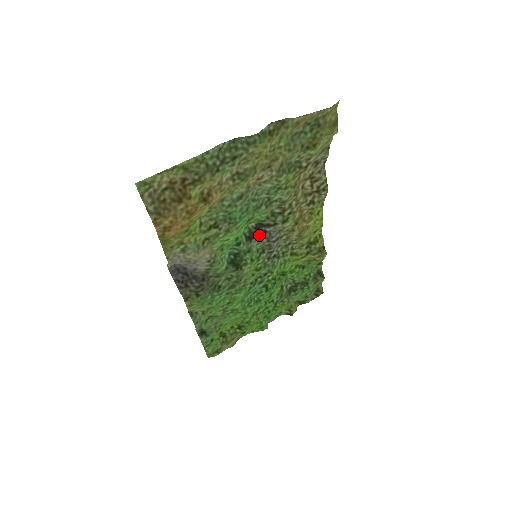
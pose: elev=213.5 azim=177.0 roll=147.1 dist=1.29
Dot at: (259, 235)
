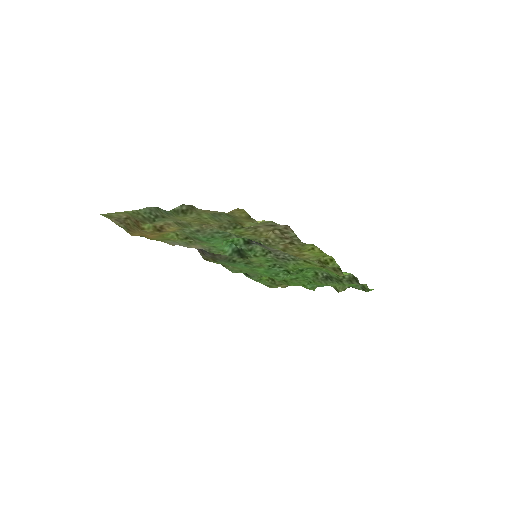
Dot at: (257, 243)
